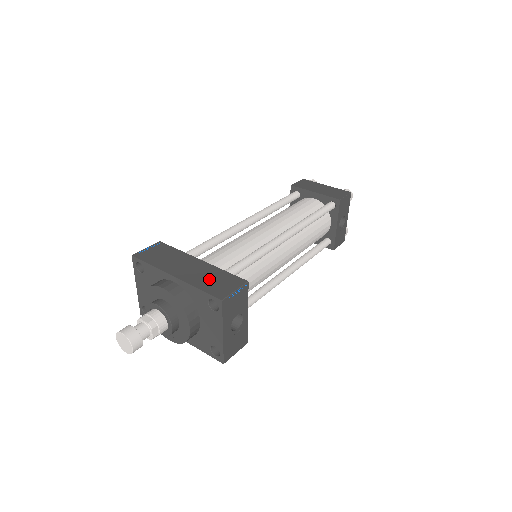
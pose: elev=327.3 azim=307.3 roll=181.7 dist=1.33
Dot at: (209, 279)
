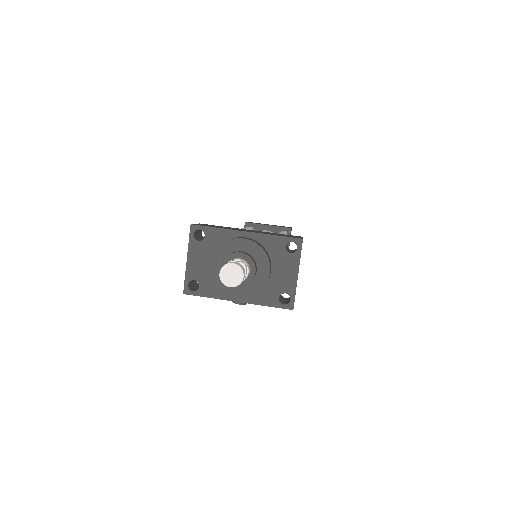
Dot at: (275, 234)
